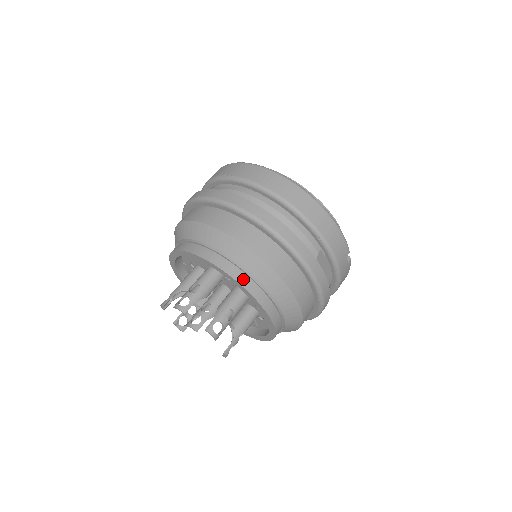
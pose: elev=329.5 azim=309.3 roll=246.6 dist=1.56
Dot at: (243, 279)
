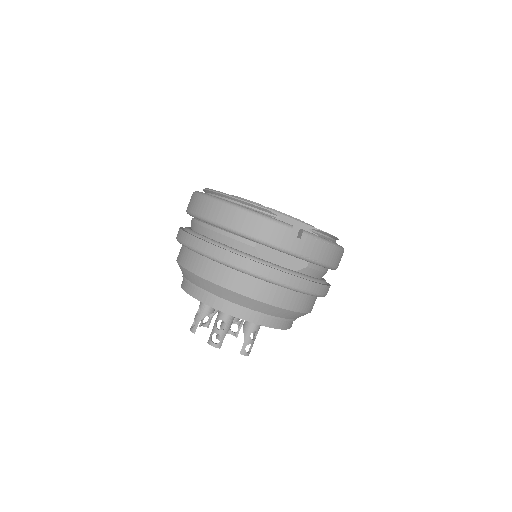
Dot at: (204, 297)
